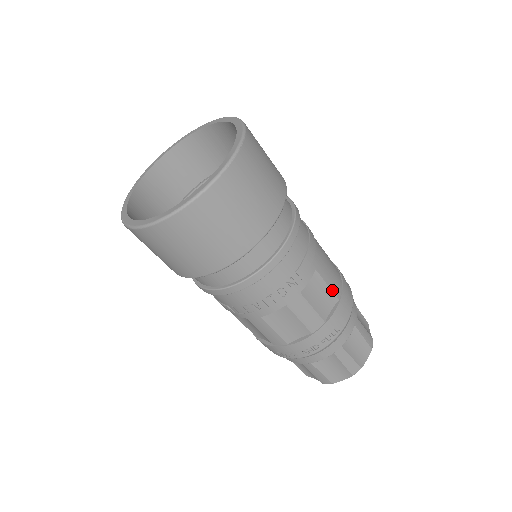
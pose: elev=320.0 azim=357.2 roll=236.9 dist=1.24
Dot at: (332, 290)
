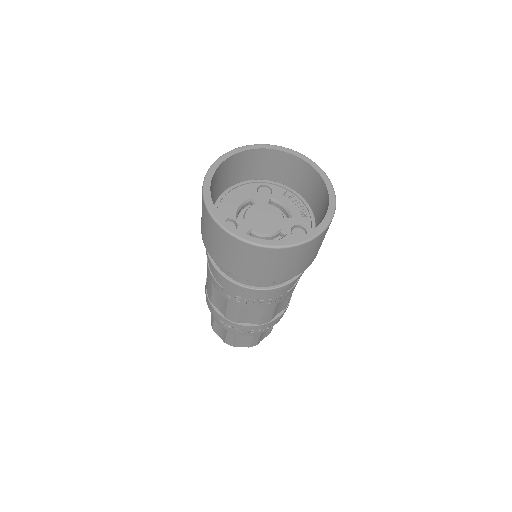
Dot at: (288, 302)
